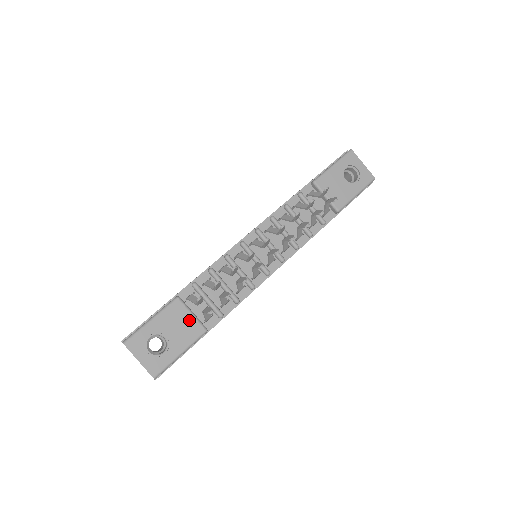
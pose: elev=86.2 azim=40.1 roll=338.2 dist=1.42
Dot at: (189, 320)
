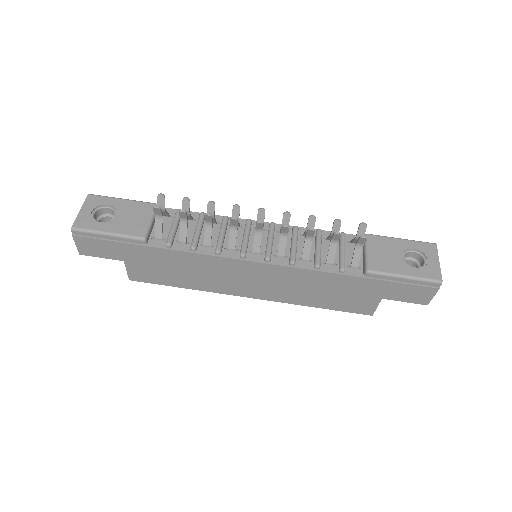
Dot at: (143, 221)
